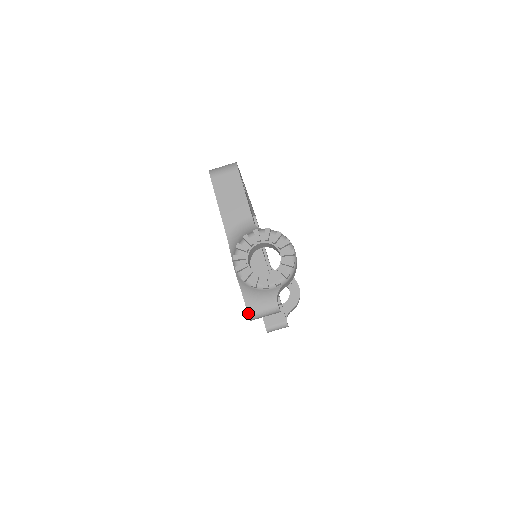
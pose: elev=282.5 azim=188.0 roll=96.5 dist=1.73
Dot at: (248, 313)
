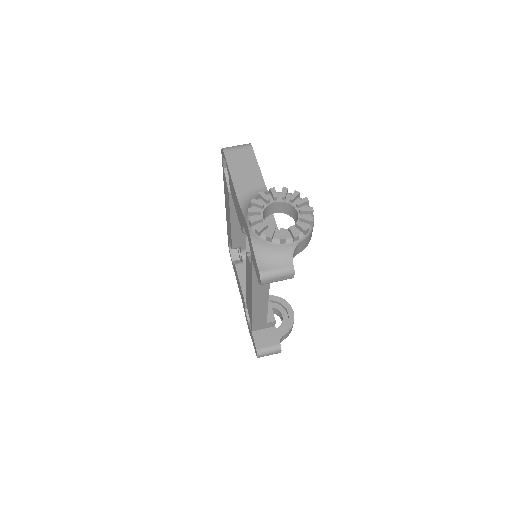
Dot at: (259, 272)
